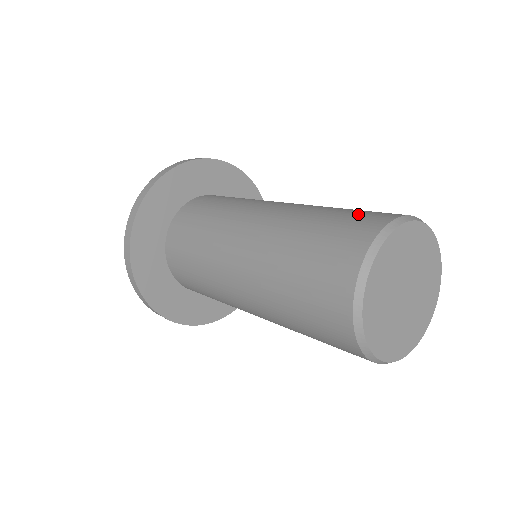
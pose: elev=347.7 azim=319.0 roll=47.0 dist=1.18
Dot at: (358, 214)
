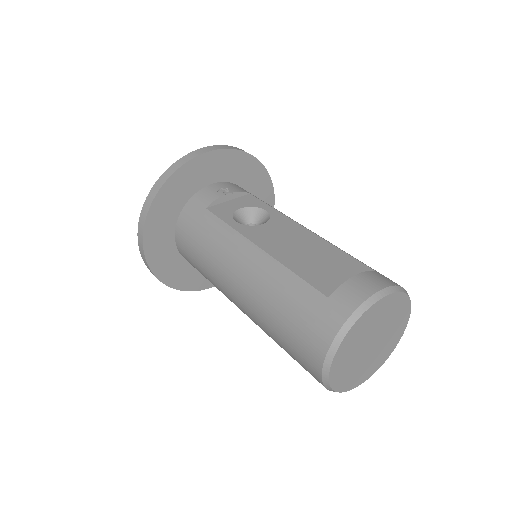
Dot at: (305, 319)
